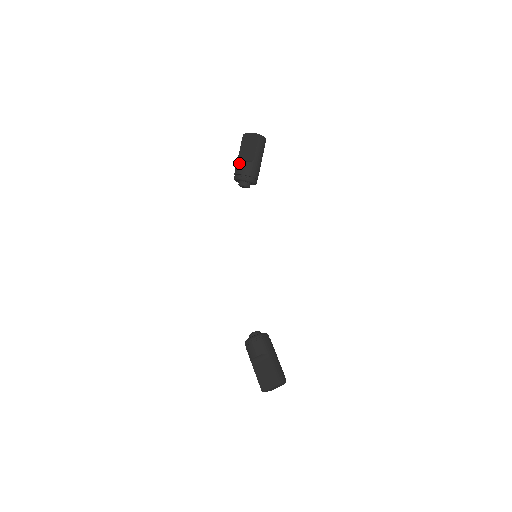
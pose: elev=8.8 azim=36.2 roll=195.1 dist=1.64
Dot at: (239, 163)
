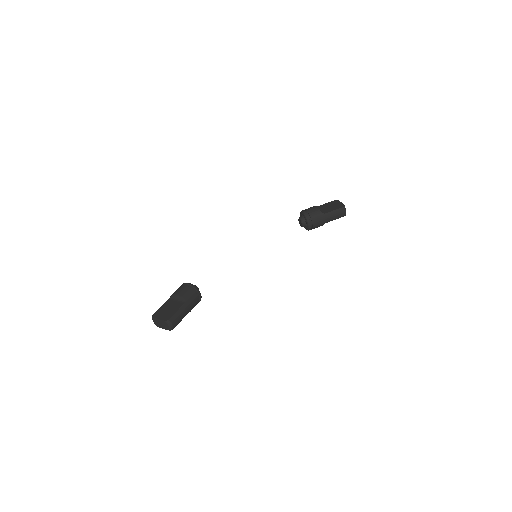
Dot at: (315, 206)
